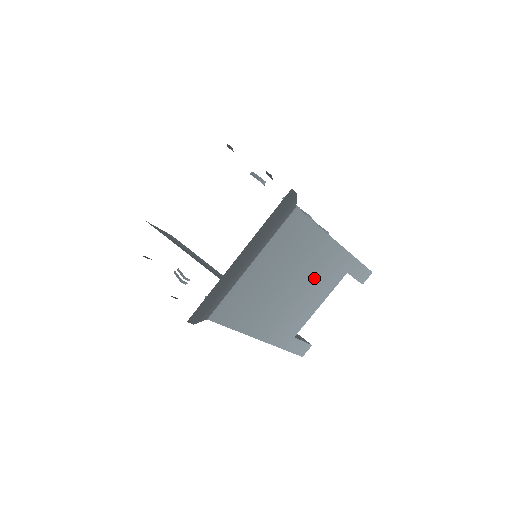
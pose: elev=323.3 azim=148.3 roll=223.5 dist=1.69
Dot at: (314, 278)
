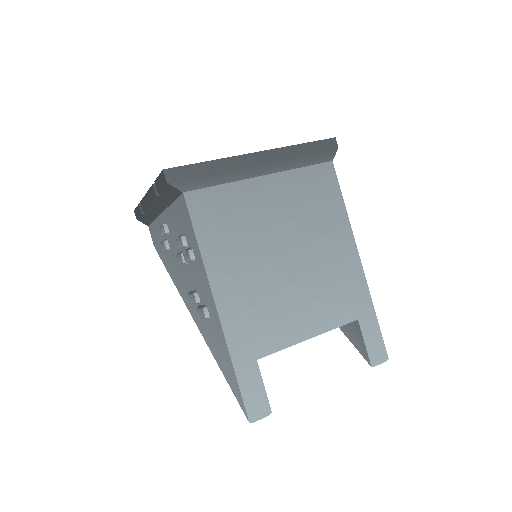
Dot at: (318, 279)
